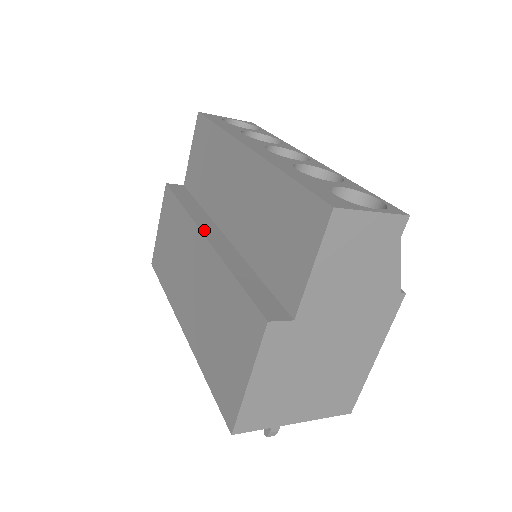
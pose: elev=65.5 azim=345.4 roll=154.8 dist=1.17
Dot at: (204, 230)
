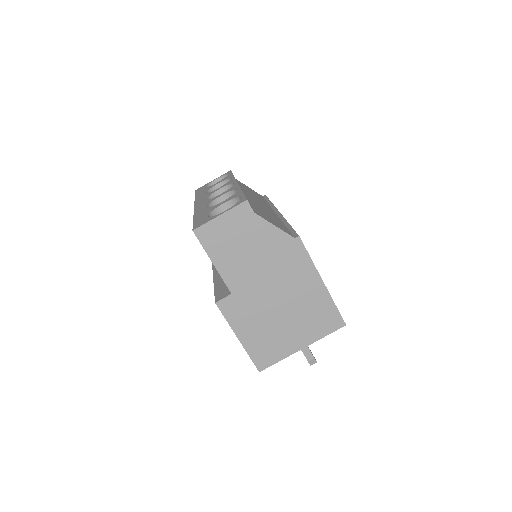
Dot at: occluded
